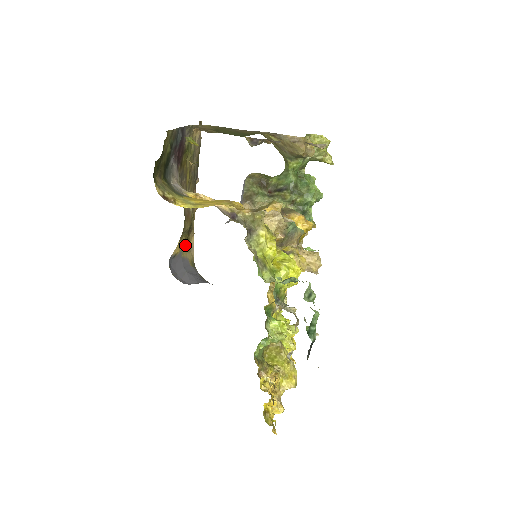
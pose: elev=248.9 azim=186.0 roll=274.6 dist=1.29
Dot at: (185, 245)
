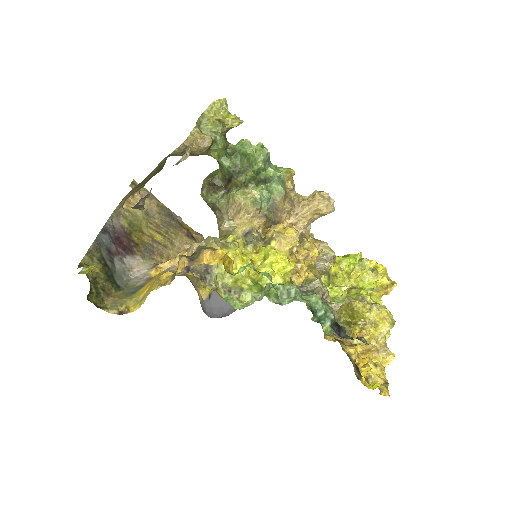
Dot at: occluded
